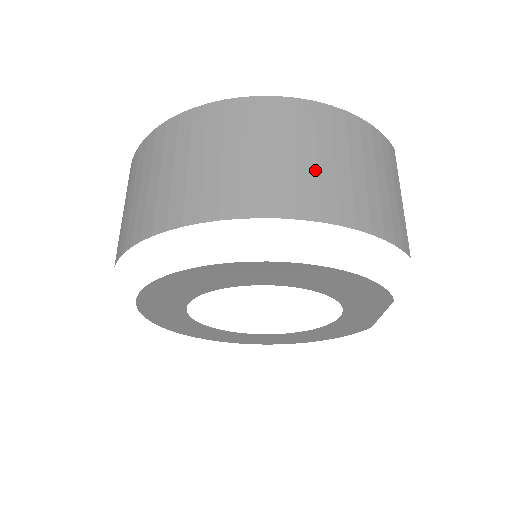
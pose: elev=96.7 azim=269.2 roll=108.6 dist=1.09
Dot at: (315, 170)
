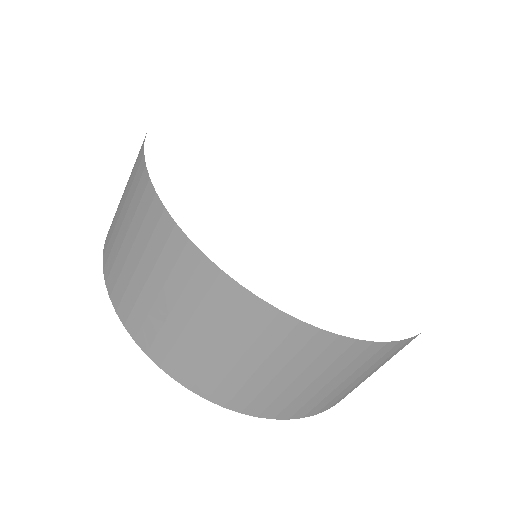
Dot at: (299, 391)
